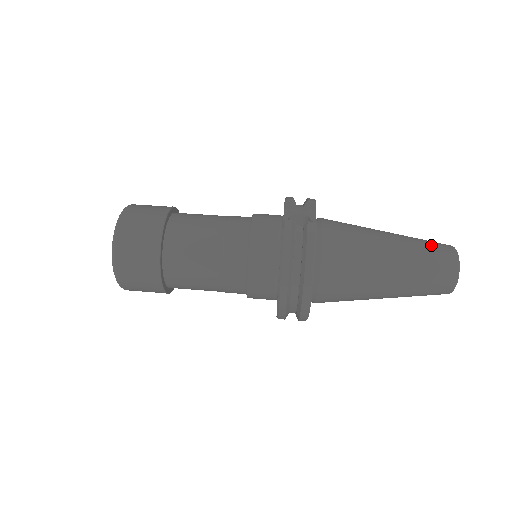
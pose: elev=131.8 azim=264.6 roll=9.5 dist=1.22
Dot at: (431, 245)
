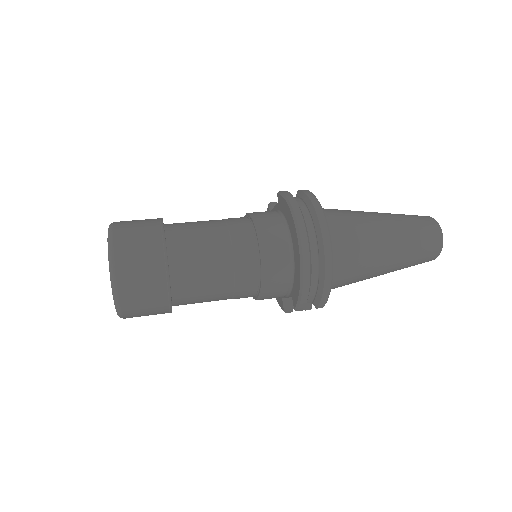
Dot at: occluded
